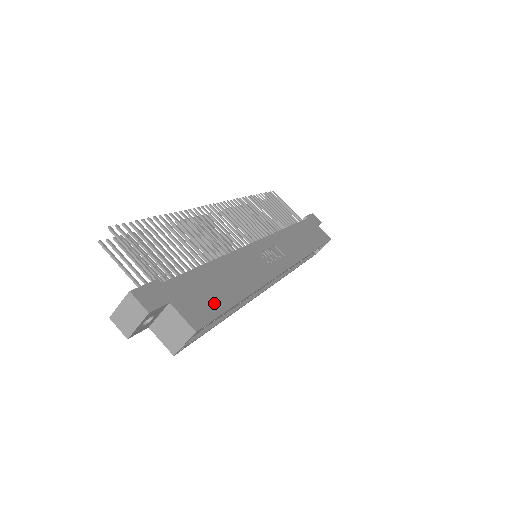
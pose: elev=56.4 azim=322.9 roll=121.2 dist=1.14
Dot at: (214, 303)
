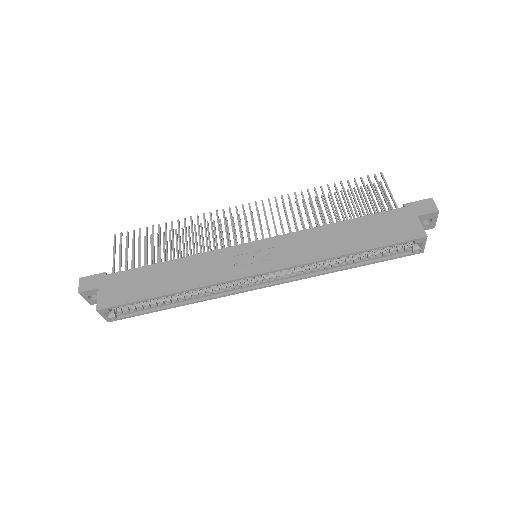
Dot at: (132, 294)
